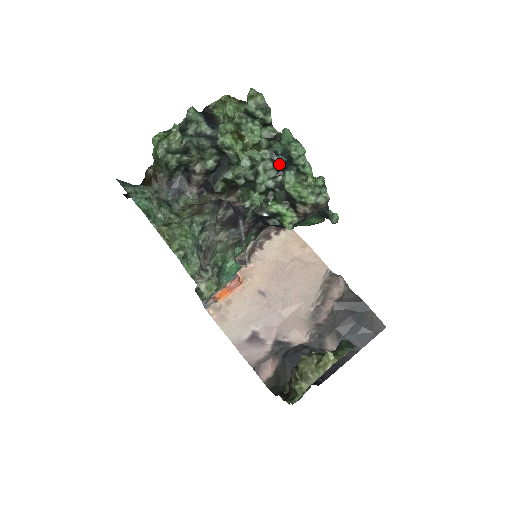
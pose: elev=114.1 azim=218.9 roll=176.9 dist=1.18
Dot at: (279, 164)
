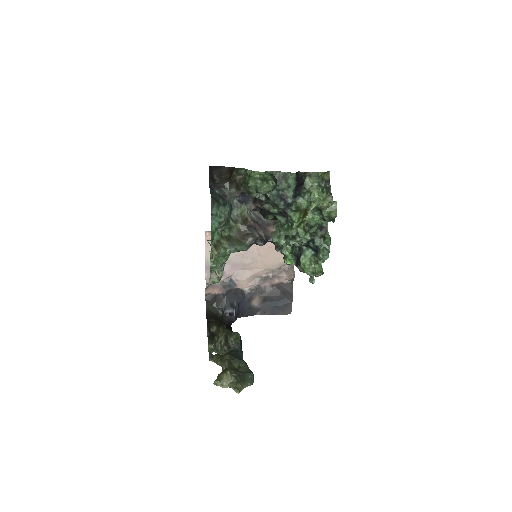
Dot at: (310, 245)
